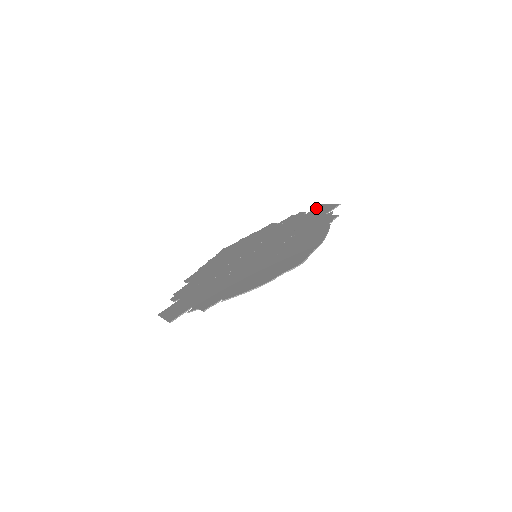
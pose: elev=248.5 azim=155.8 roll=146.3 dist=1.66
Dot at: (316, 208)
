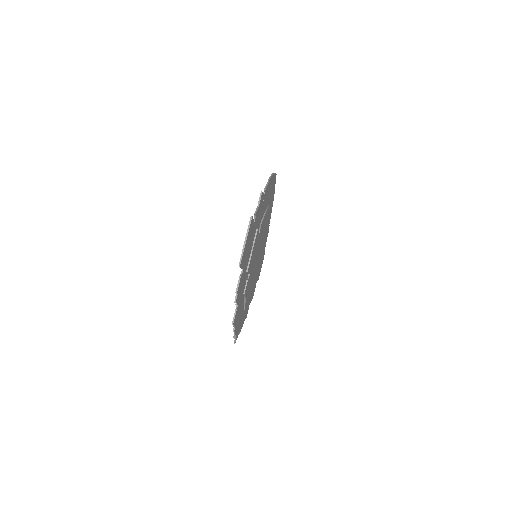
Dot at: occluded
